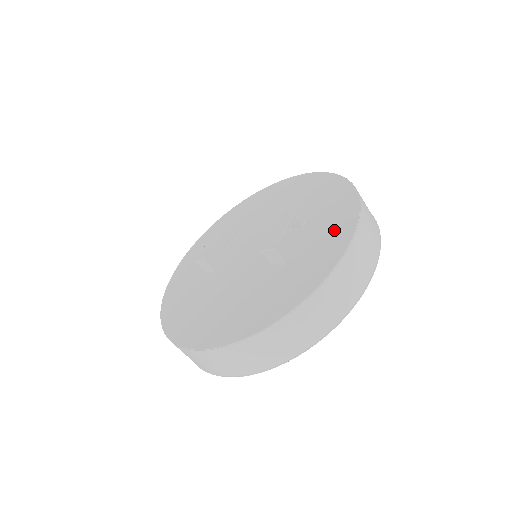
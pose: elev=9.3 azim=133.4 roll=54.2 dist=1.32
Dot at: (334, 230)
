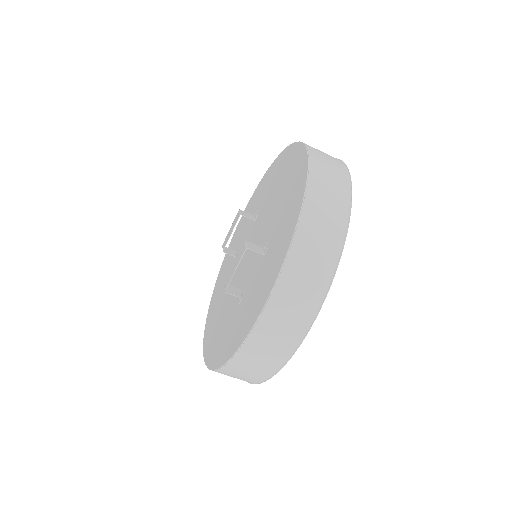
Dot at: (261, 290)
